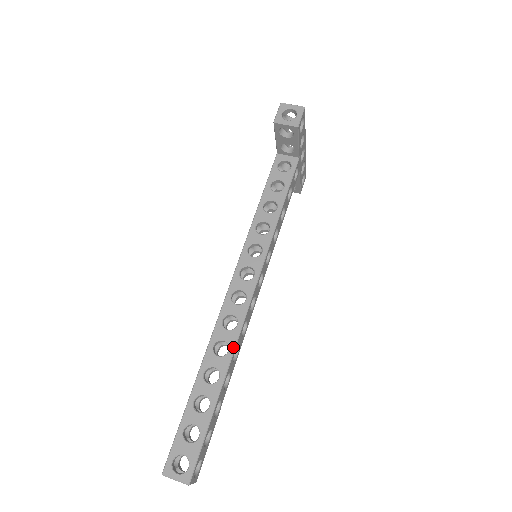
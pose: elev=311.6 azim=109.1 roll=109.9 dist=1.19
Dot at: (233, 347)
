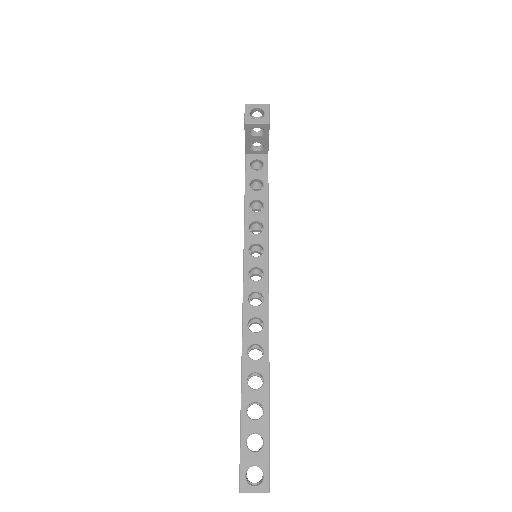
Dot at: (267, 347)
